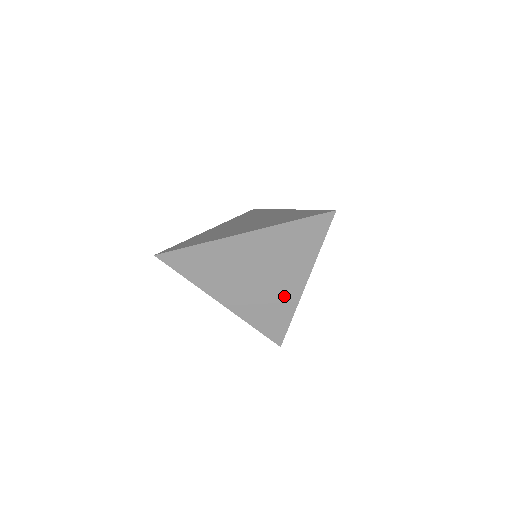
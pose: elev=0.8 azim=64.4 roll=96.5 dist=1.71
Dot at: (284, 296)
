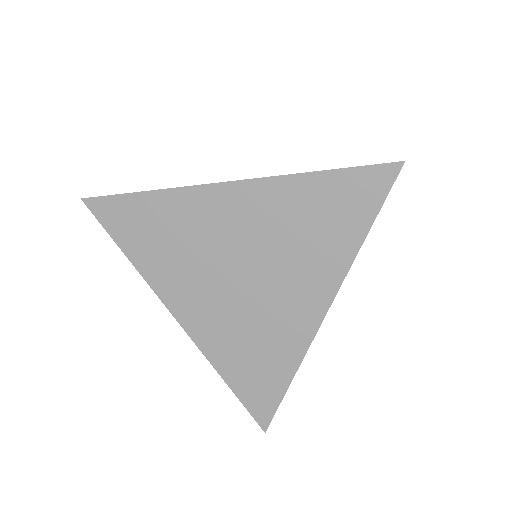
Dot at: (284, 327)
